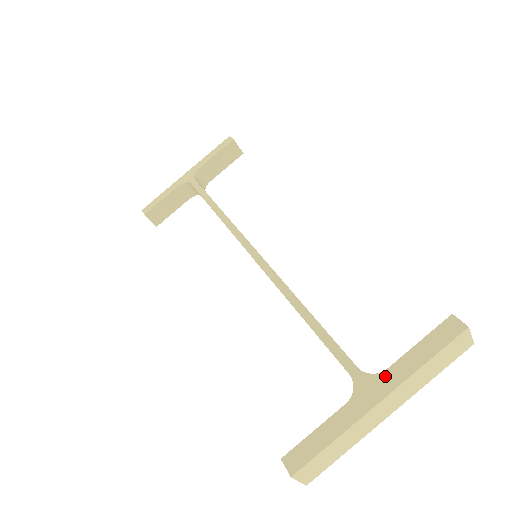
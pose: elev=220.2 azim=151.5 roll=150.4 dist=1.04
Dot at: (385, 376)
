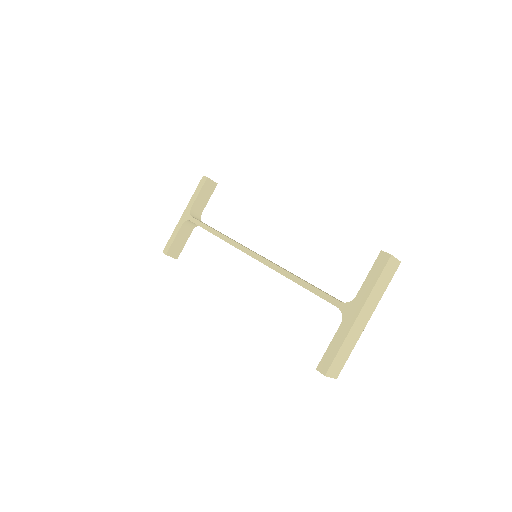
Dot at: (356, 300)
